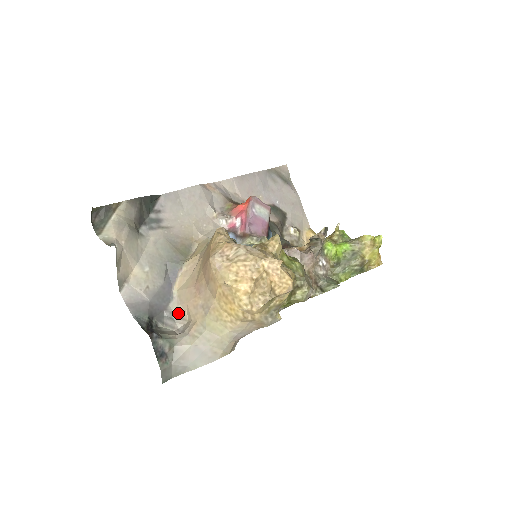
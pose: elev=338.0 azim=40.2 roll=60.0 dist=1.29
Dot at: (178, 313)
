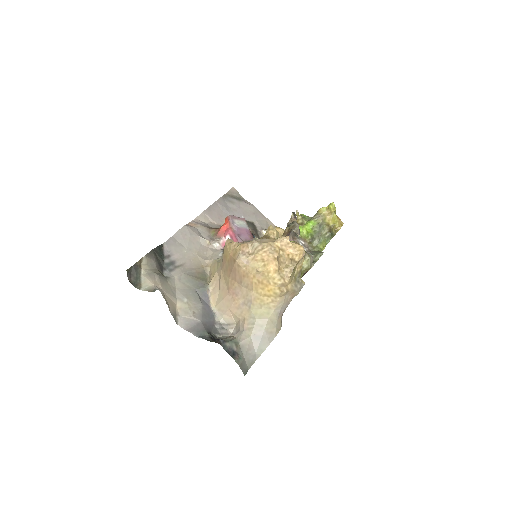
Dot at: (225, 322)
